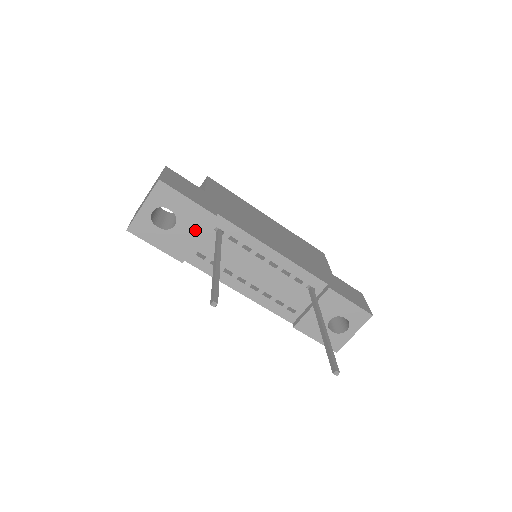
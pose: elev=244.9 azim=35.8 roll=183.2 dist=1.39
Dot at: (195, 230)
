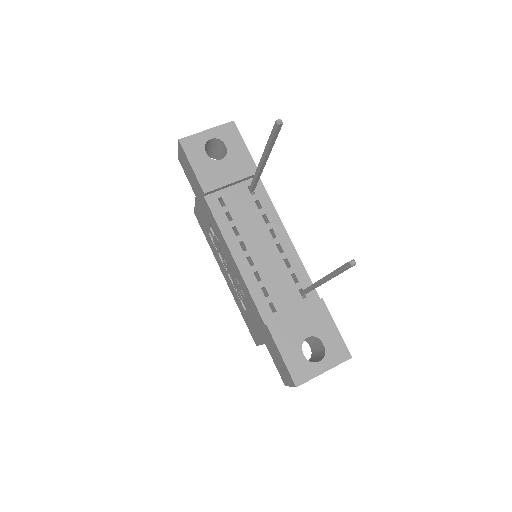
Dot at: (235, 173)
